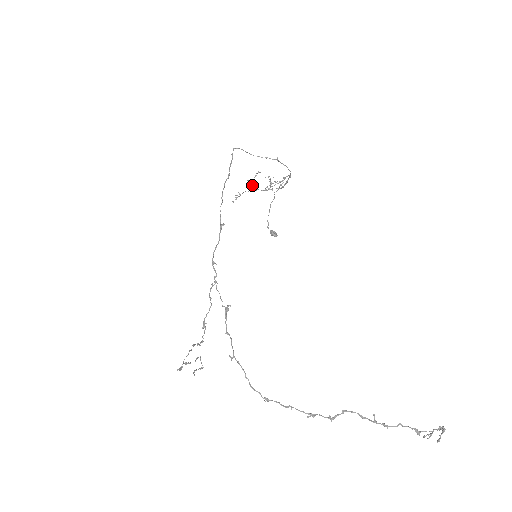
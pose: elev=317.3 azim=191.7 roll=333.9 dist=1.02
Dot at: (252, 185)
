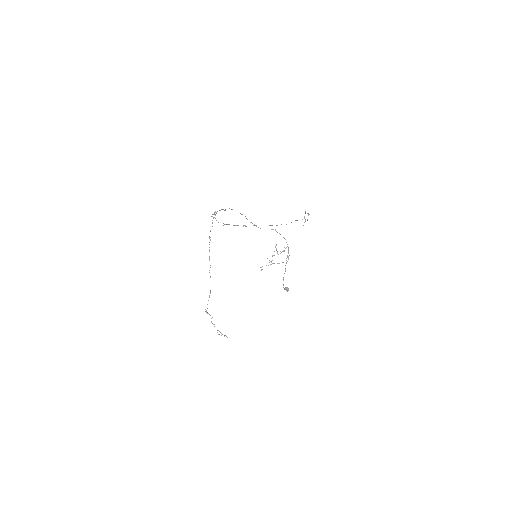
Dot at: (269, 260)
